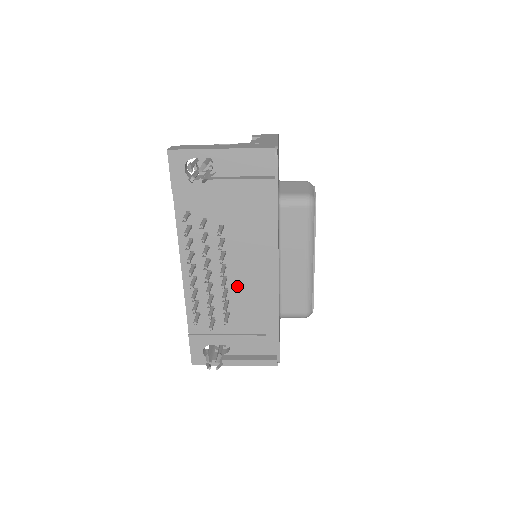
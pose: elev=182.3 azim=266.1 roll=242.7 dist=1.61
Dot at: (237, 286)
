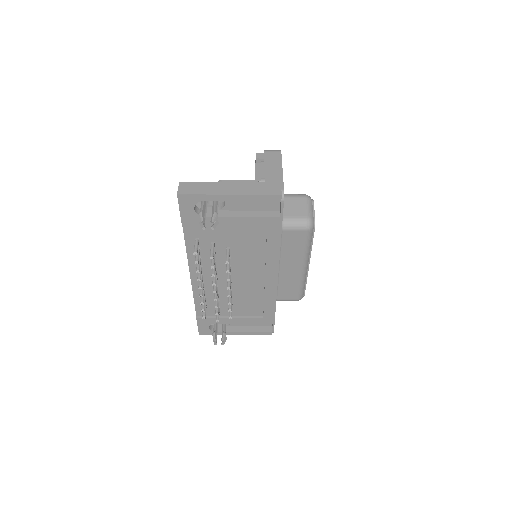
Dot at: (240, 287)
